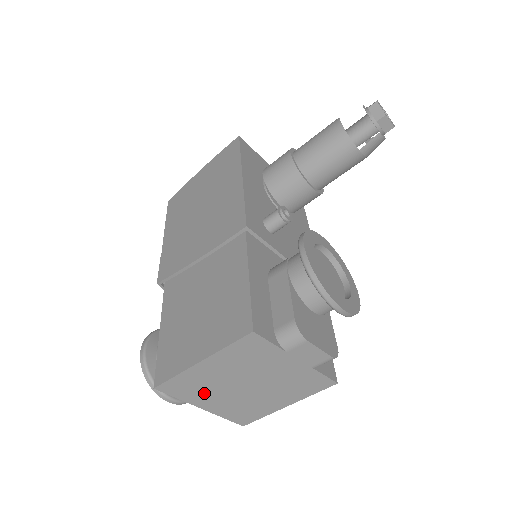
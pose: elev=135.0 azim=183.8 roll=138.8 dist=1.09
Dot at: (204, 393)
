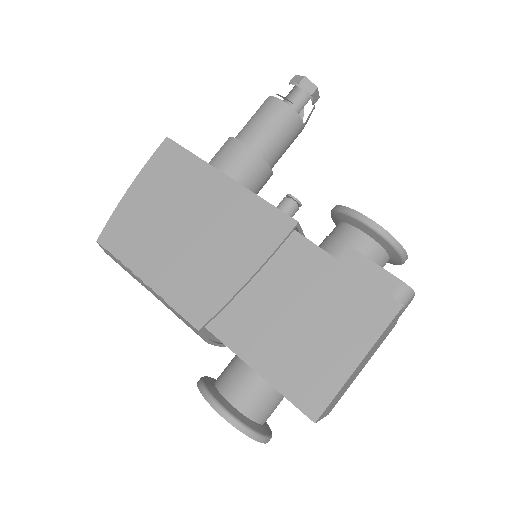
Dot at: (336, 398)
